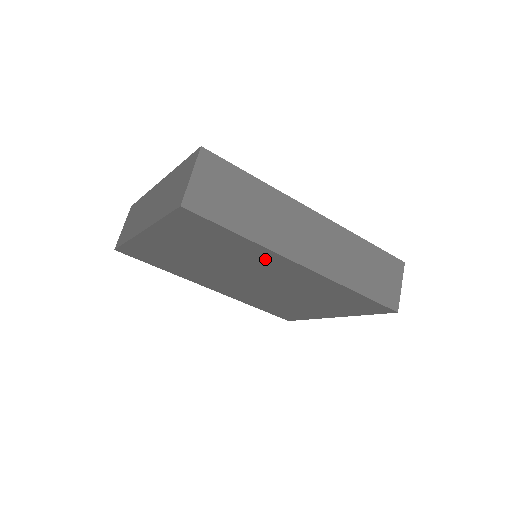
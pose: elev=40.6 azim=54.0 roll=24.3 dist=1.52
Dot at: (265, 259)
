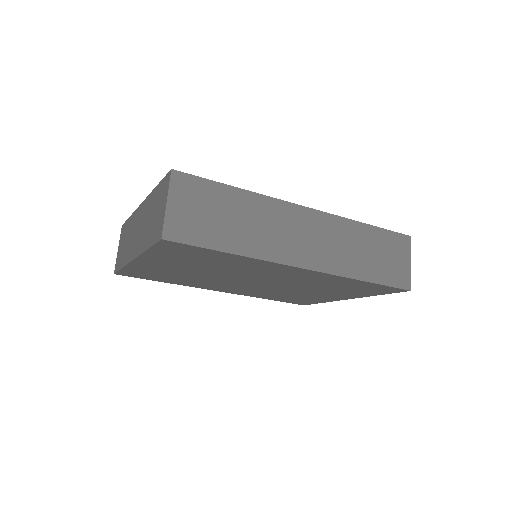
Dot at: (262, 267)
